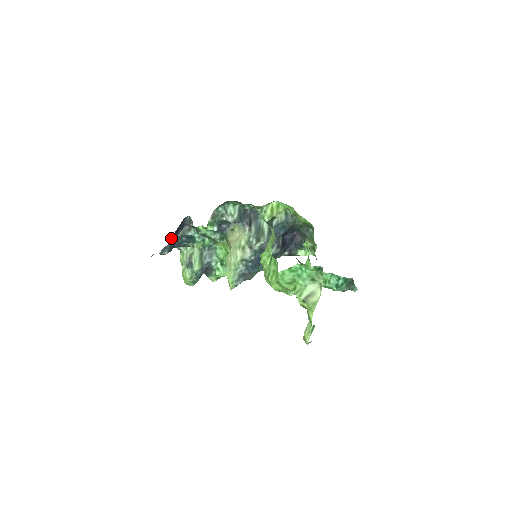
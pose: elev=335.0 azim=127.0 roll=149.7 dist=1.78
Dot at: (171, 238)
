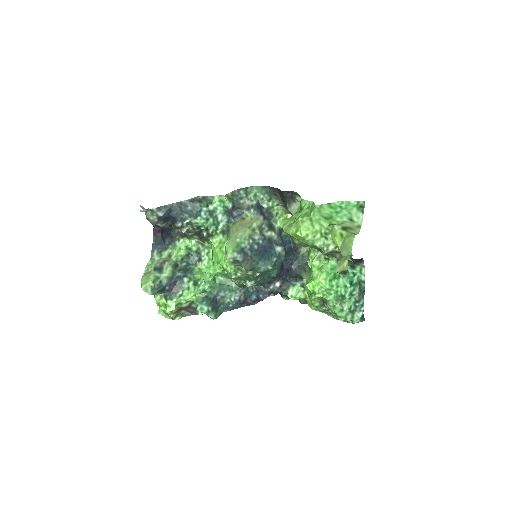
Dot at: (153, 234)
